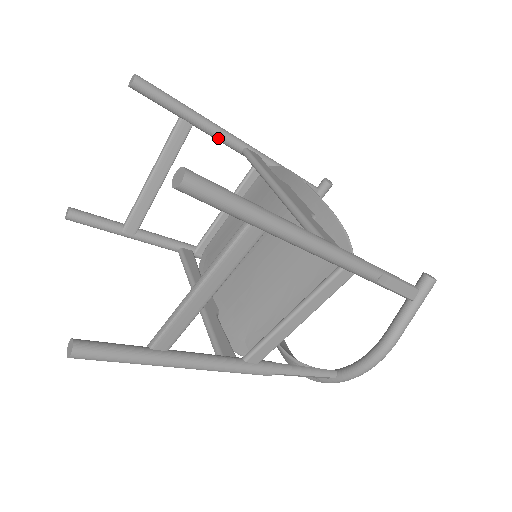
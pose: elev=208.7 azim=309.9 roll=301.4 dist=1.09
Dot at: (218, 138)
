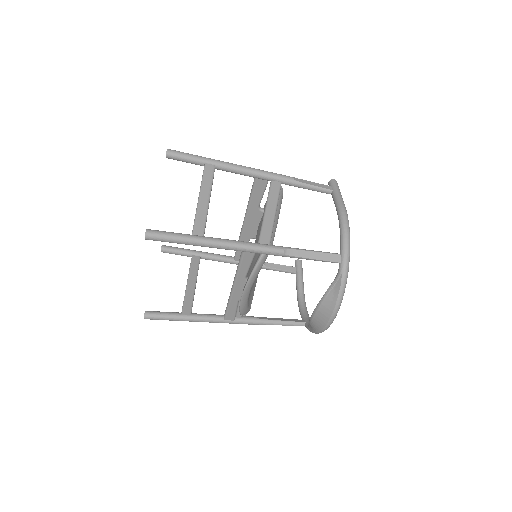
Dot at: (217, 258)
